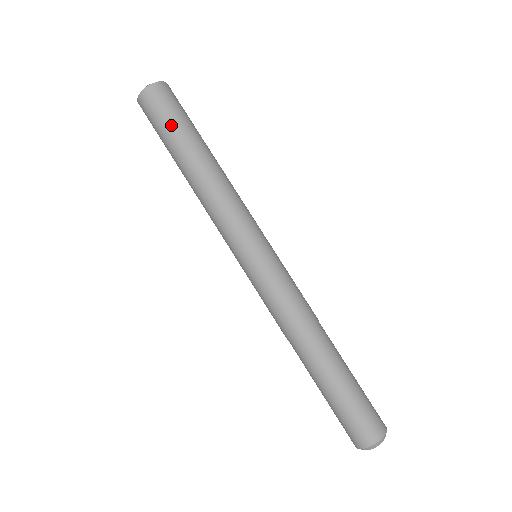
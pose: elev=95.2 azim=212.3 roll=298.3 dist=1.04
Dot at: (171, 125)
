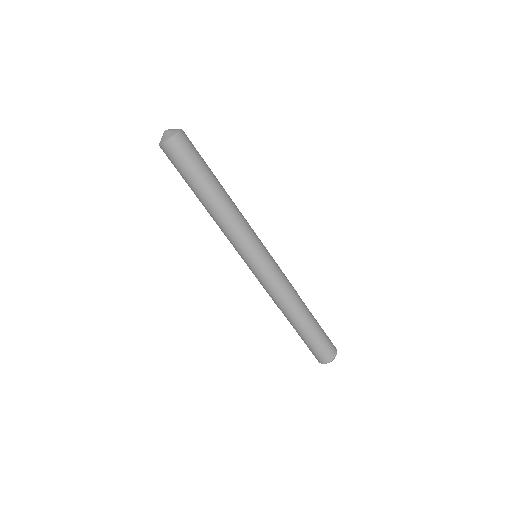
Dot at: (190, 171)
